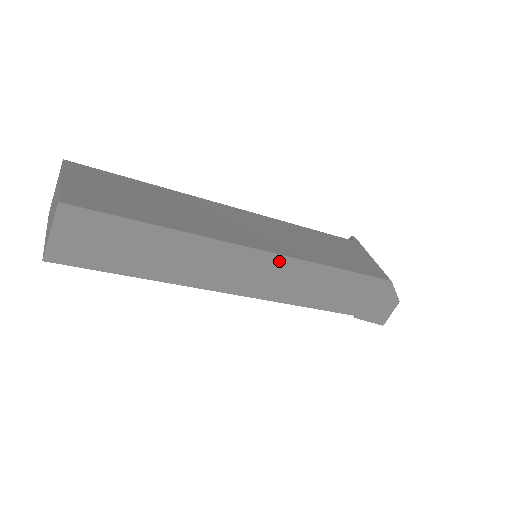
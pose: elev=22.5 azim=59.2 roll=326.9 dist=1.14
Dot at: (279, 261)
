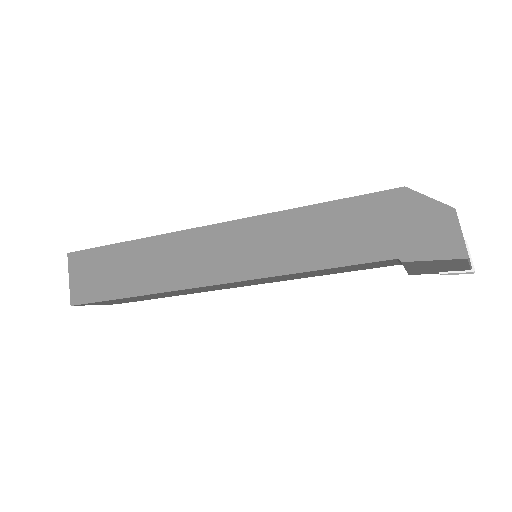
Dot at: (240, 227)
